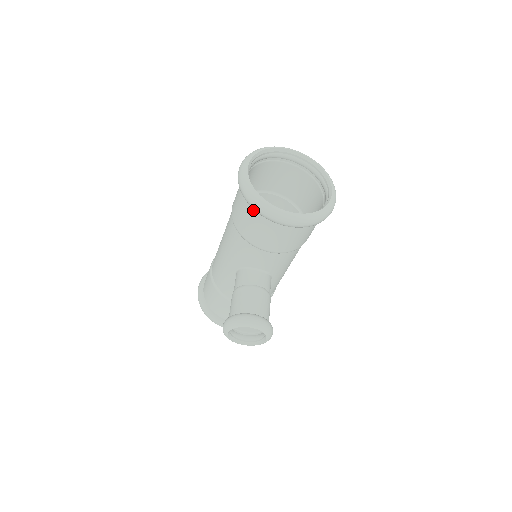
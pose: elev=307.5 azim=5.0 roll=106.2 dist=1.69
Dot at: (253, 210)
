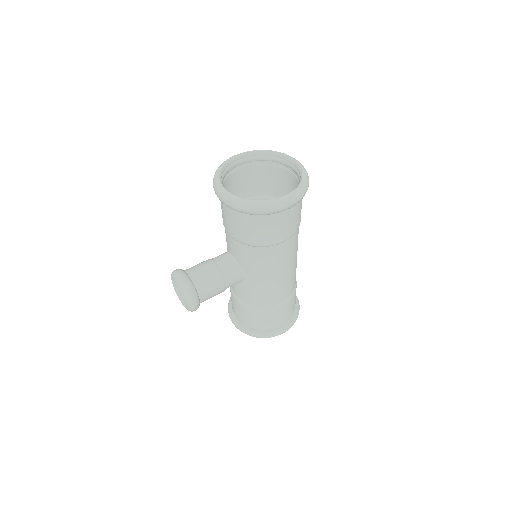
Dot at: occluded
